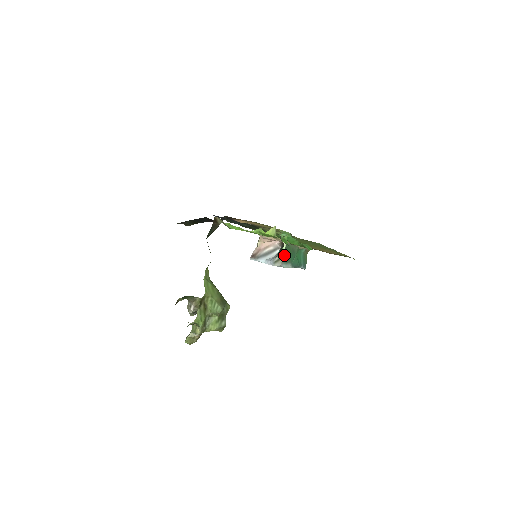
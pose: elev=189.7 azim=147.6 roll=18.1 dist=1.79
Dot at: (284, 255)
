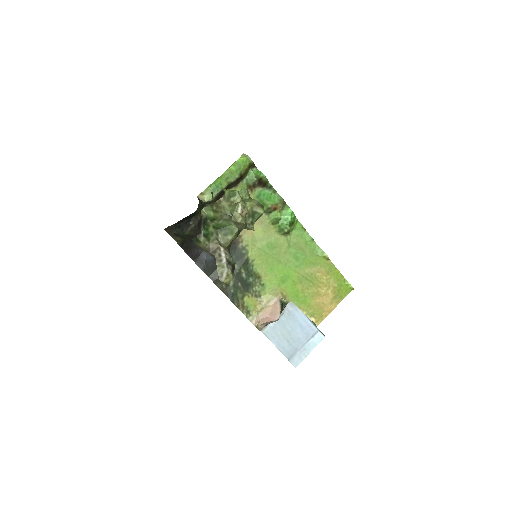
Dot at: occluded
